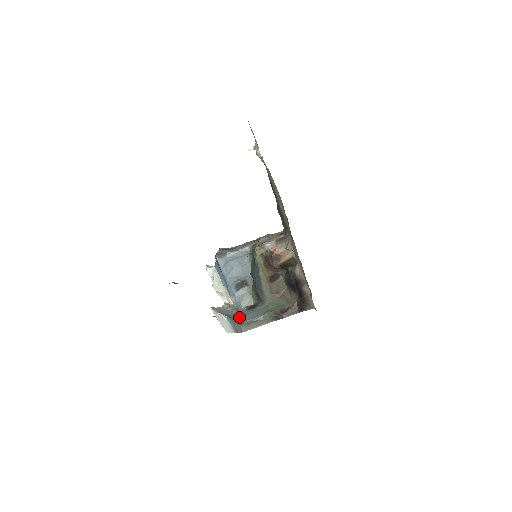
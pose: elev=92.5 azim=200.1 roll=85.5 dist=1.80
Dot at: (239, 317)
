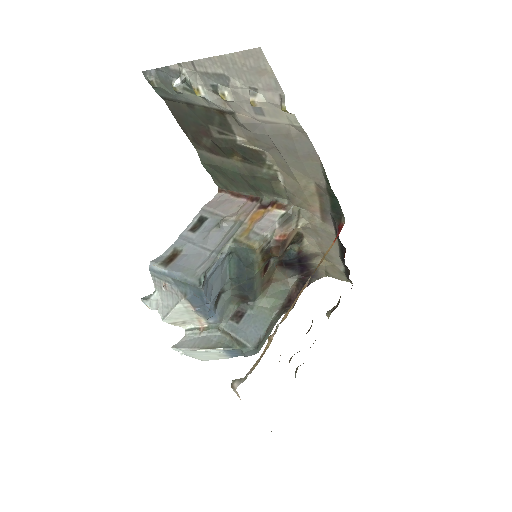
Dot at: (244, 340)
